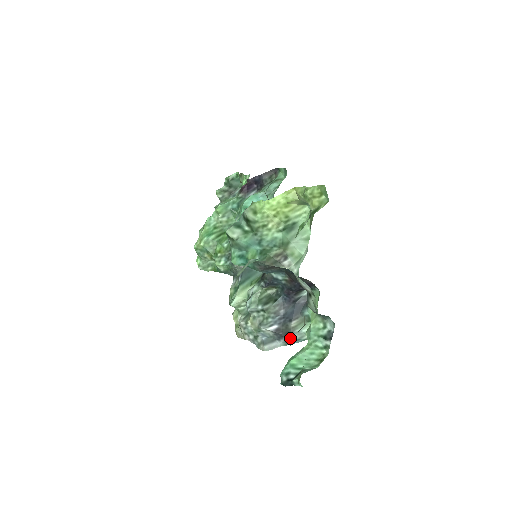
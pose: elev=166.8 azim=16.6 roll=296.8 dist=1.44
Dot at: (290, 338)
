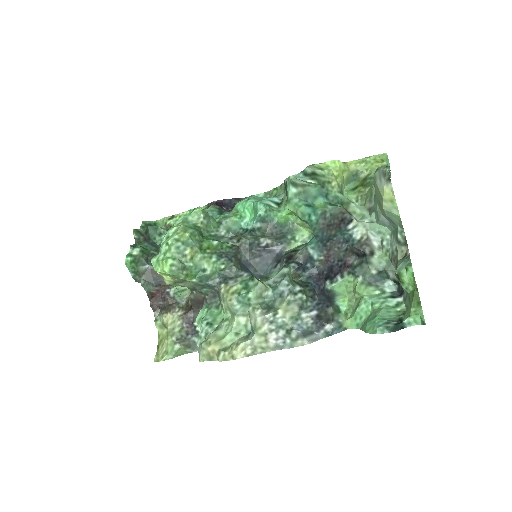
Dot at: (333, 325)
